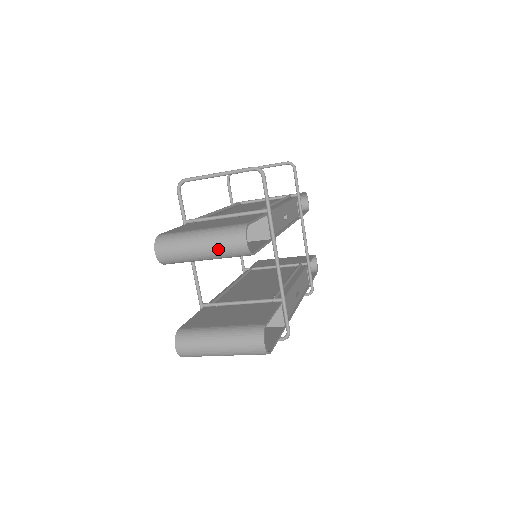
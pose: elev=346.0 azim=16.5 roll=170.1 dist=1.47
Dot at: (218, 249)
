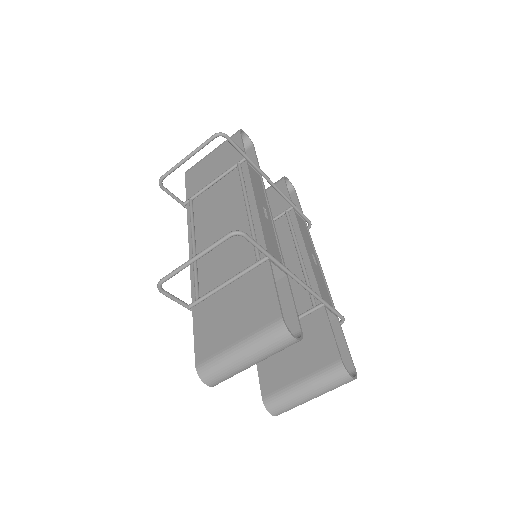
Dot at: (270, 355)
